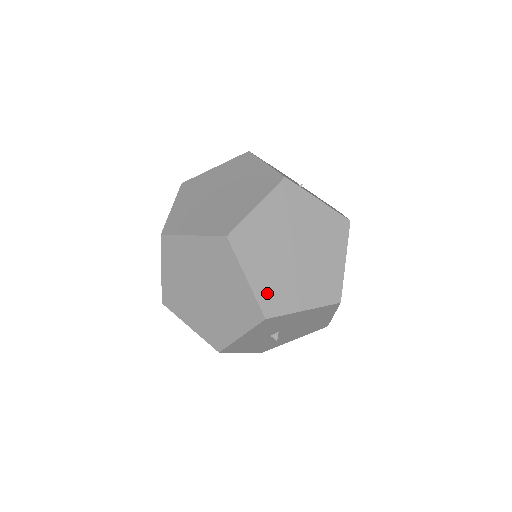
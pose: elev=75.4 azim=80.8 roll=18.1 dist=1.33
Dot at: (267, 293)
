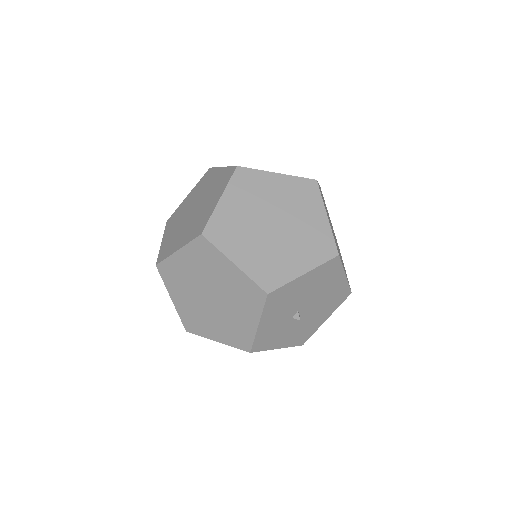
Dot at: (260, 270)
